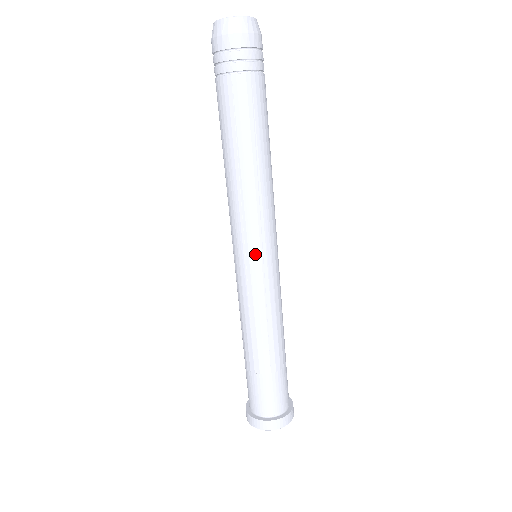
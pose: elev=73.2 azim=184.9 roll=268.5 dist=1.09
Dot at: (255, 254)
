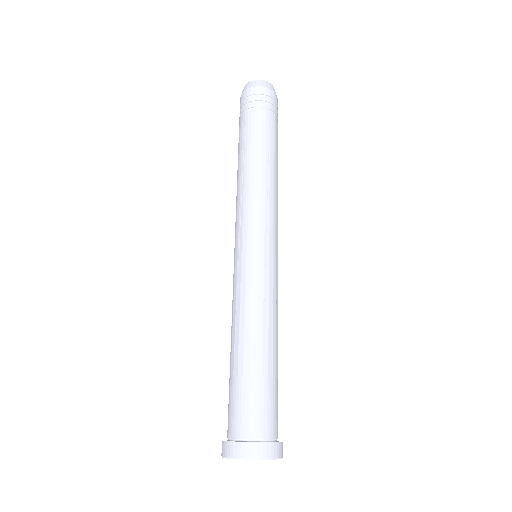
Dot at: (273, 243)
